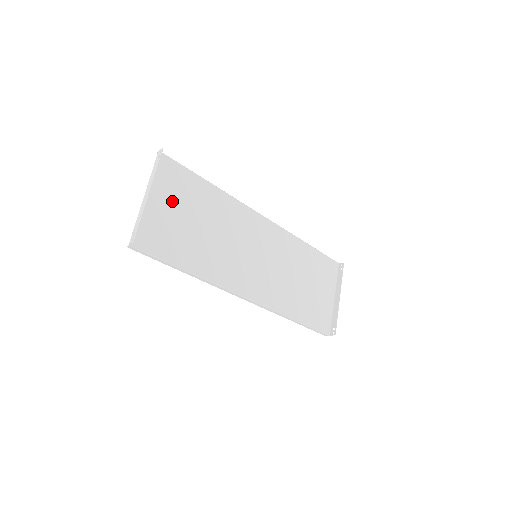
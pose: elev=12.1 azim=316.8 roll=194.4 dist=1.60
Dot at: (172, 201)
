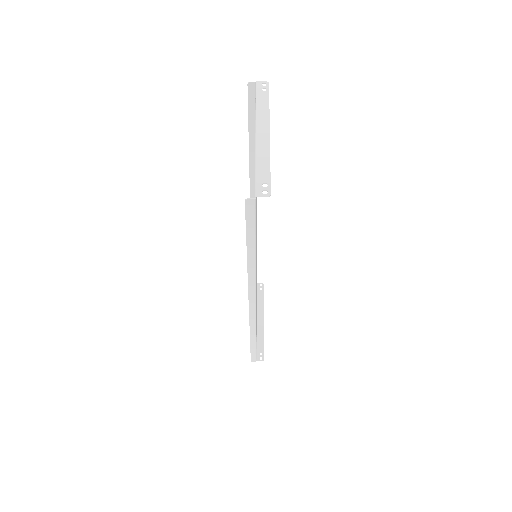
Dot at: occluded
